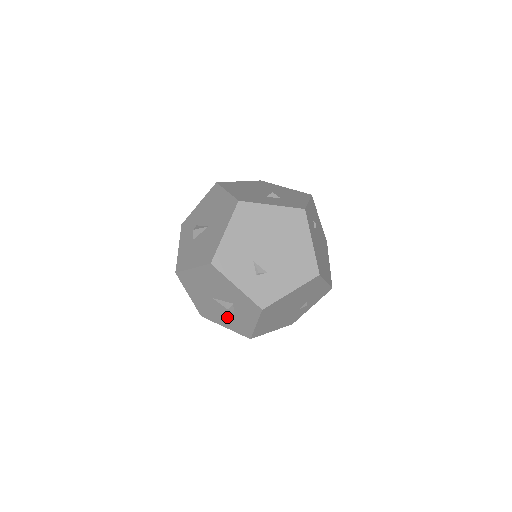
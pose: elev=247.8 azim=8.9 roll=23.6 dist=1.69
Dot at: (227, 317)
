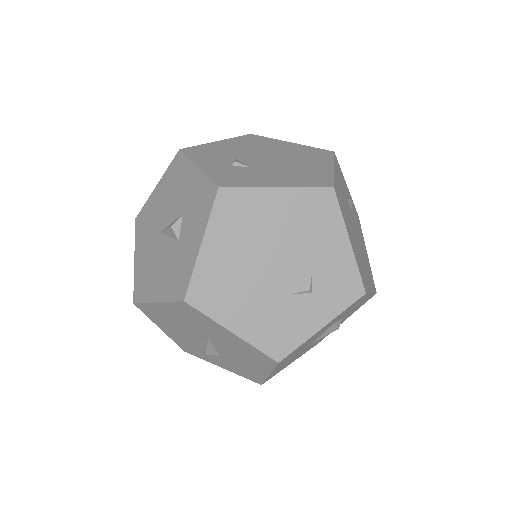
Dot at: occluded
